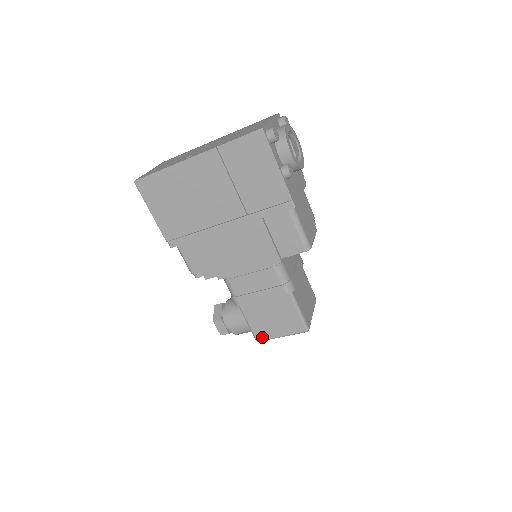
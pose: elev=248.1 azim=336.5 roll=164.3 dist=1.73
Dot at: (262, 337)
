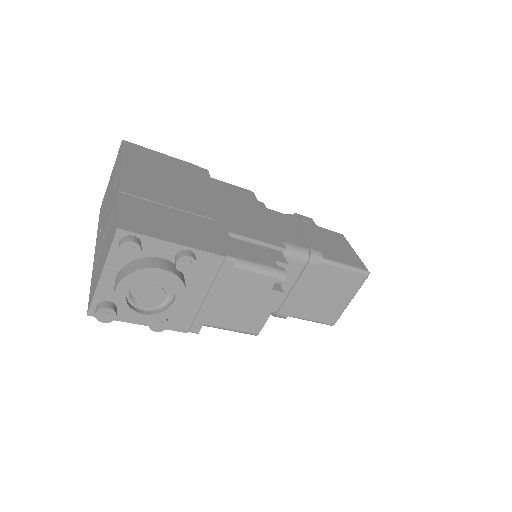
Dot at: occluded
